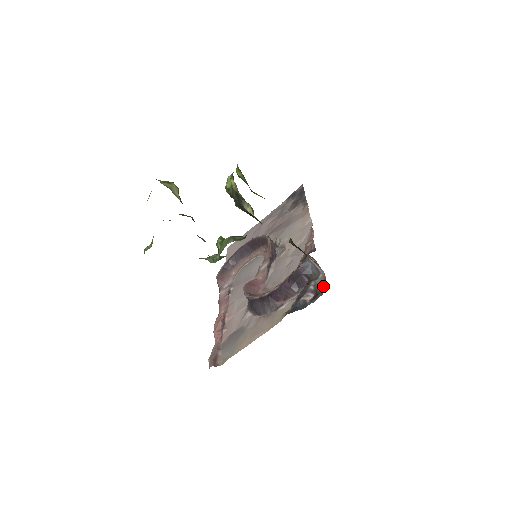
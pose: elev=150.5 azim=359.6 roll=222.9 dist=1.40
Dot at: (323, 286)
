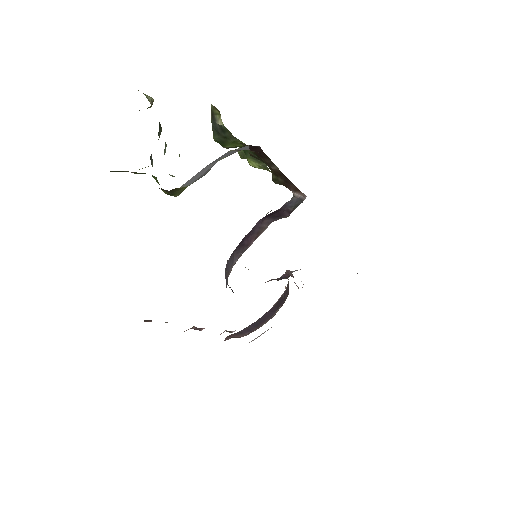
Dot at: occluded
